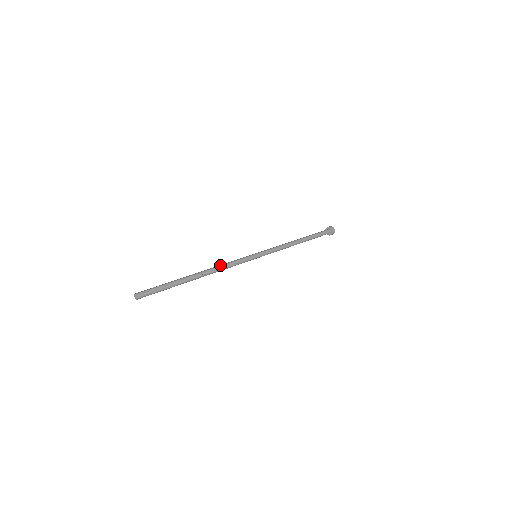
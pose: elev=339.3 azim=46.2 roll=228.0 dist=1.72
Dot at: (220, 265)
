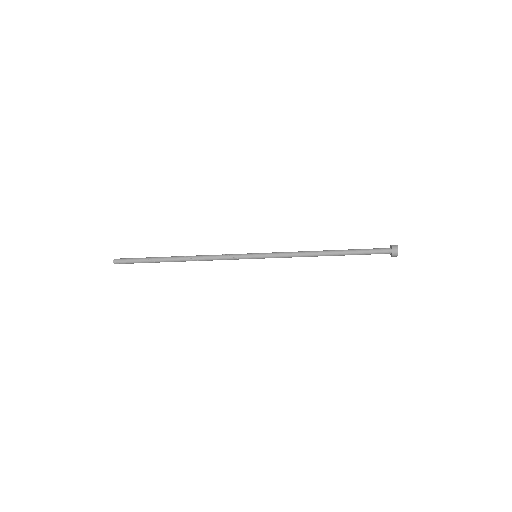
Dot at: occluded
